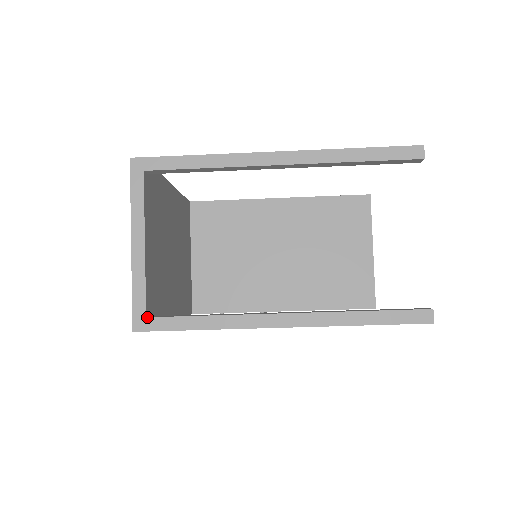
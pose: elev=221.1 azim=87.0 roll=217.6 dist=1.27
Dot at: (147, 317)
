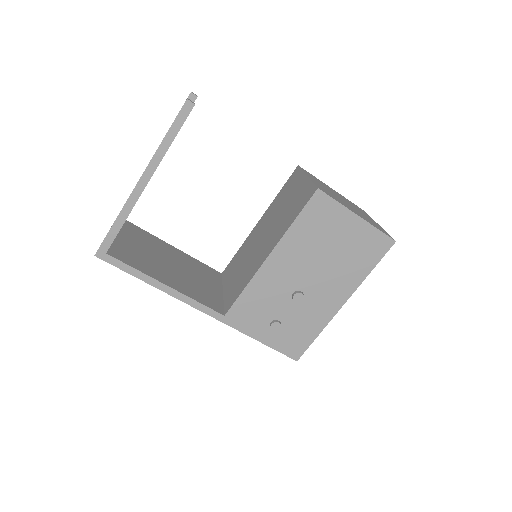
Dot at: occluded
